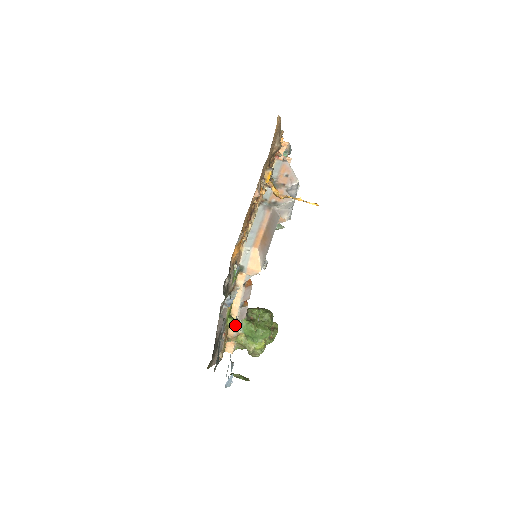
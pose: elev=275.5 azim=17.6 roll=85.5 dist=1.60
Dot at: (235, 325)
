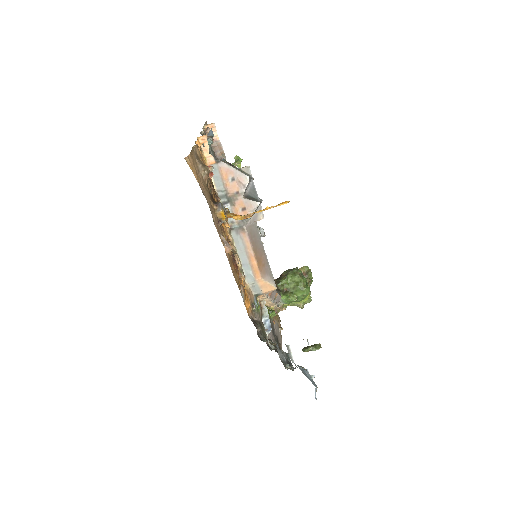
Dot at: (291, 354)
